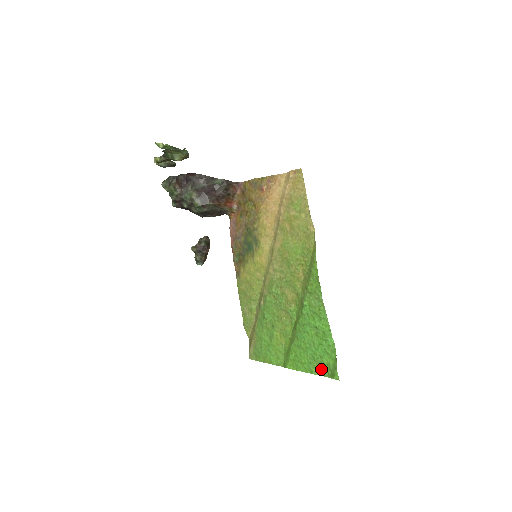
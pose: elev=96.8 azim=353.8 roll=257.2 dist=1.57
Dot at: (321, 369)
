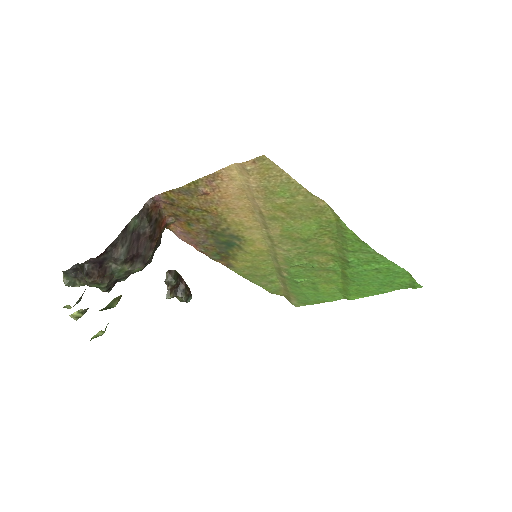
Dot at: (395, 287)
